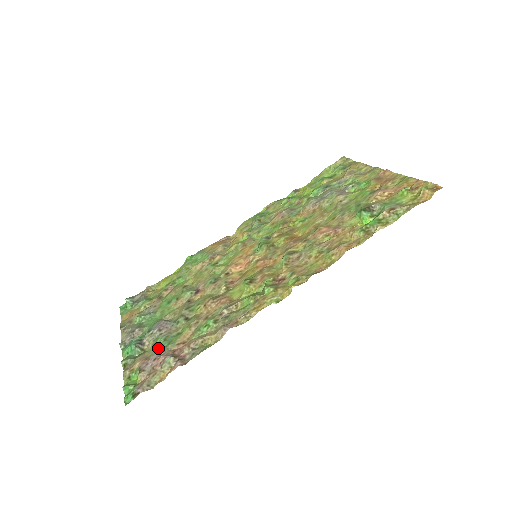
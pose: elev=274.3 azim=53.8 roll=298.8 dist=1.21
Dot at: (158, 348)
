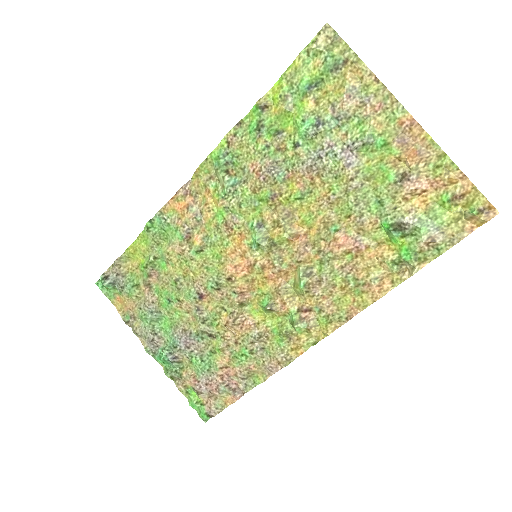
Dot at: (201, 371)
